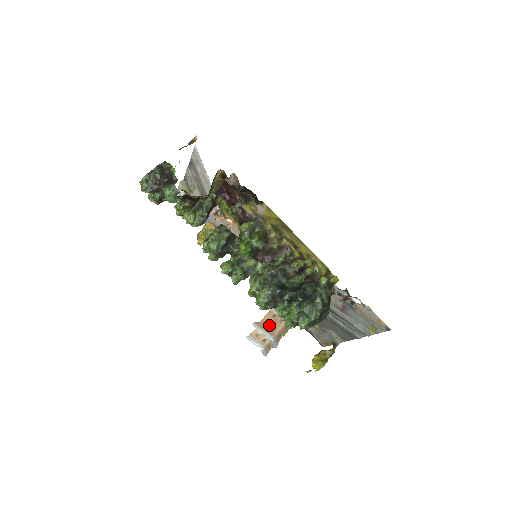
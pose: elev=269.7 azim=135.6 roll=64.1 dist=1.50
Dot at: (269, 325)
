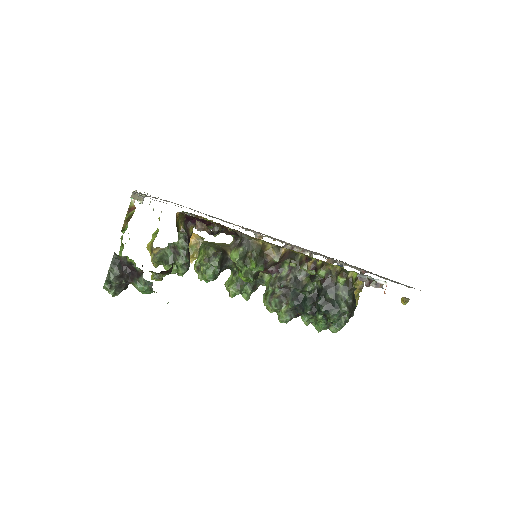
Dot at: occluded
